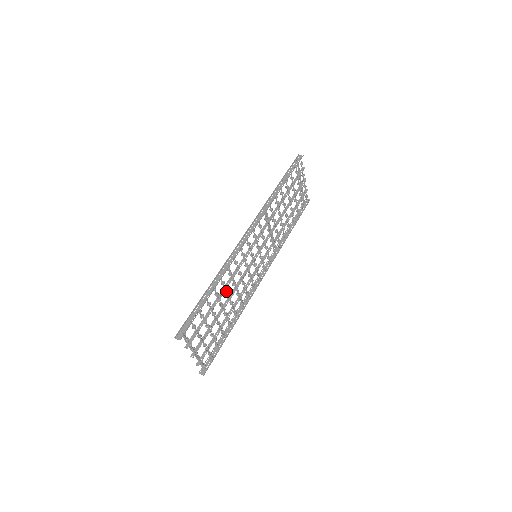
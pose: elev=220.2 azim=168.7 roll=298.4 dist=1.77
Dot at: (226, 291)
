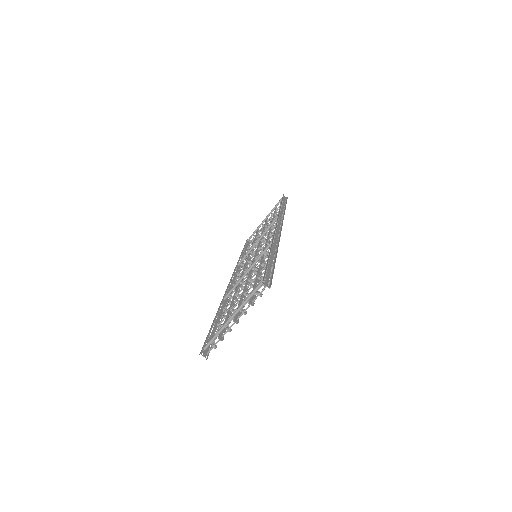
Dot at: occluded
